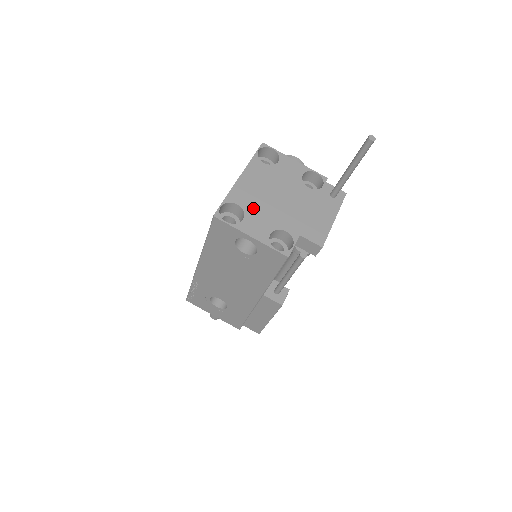
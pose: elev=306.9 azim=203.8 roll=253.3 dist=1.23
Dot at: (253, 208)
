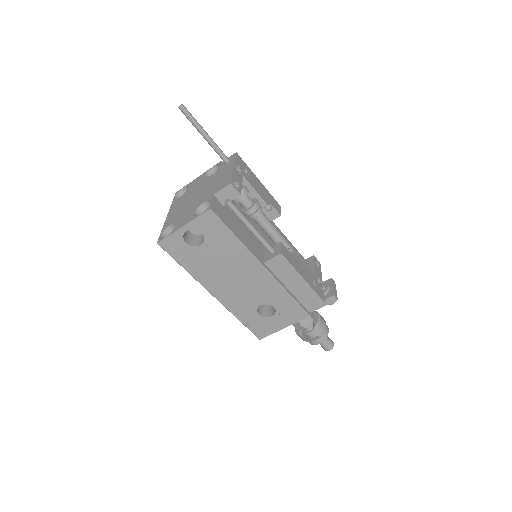
Dot at: (179, 217)
